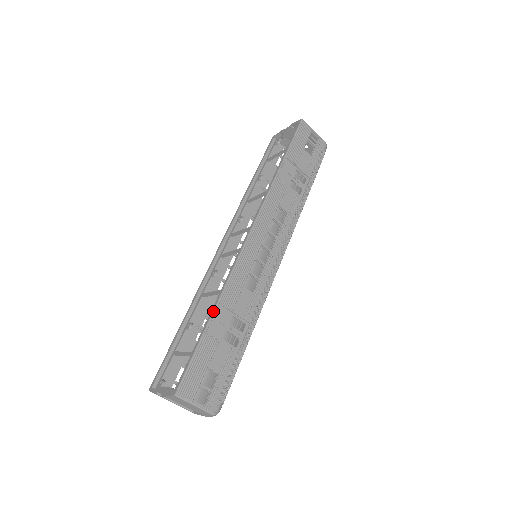
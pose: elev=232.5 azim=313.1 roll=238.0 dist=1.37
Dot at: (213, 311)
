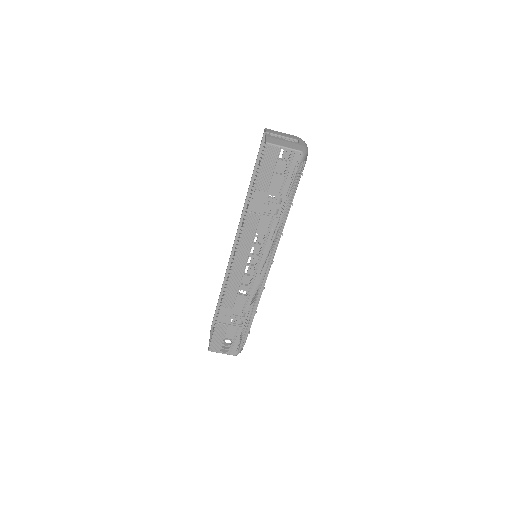
Dot at: (219, 312)
